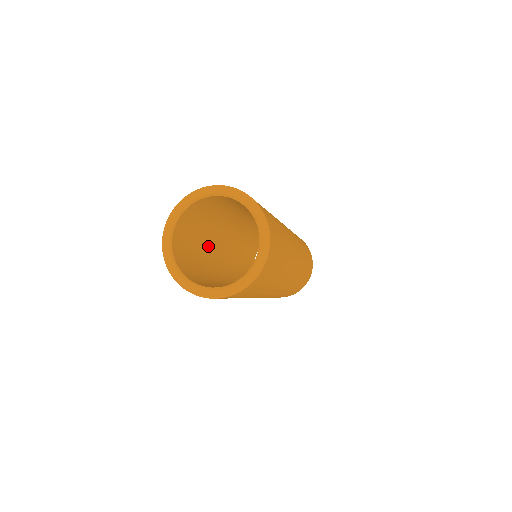
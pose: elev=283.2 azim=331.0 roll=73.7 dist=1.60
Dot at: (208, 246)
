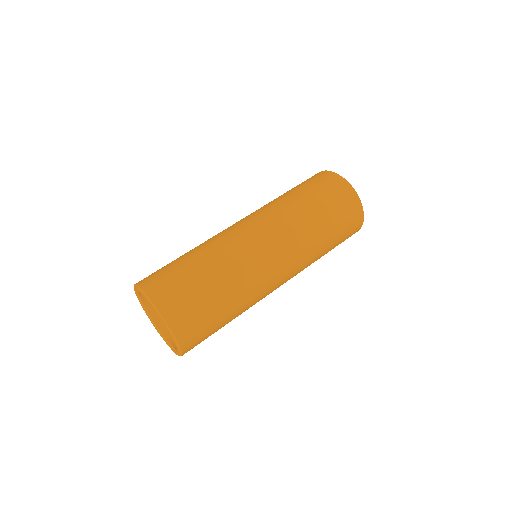
Dot at: occluded
